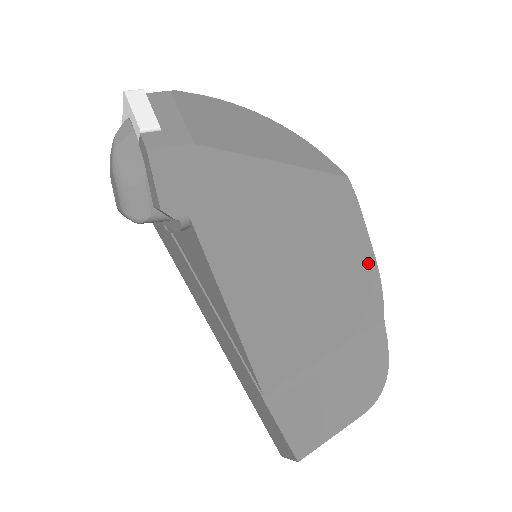
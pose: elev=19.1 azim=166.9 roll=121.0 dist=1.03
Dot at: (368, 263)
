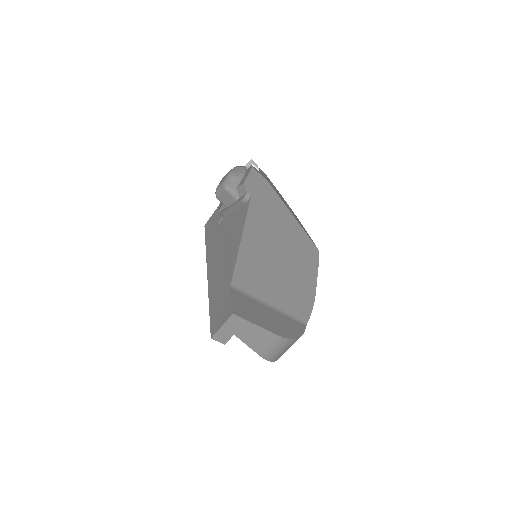
Dot at: (311, 290)
